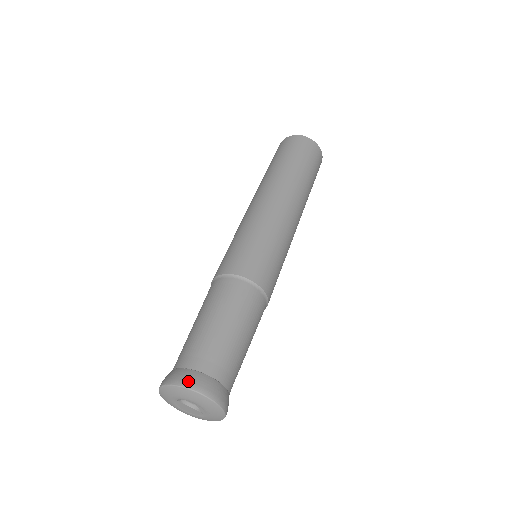
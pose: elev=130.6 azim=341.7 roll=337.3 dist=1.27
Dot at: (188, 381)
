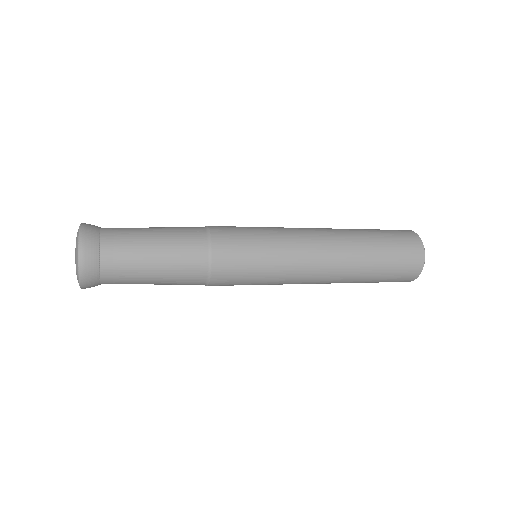
Dot at: (86, 228)
